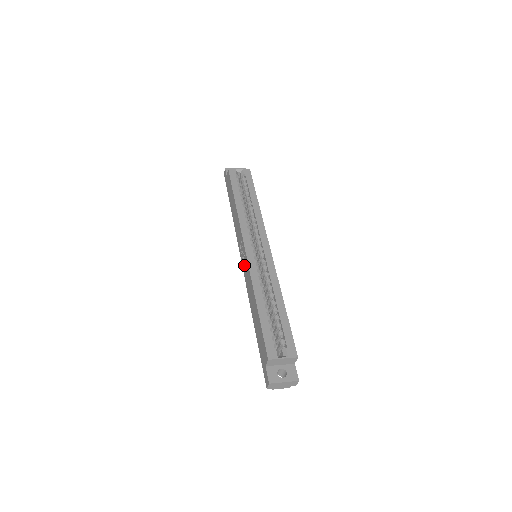
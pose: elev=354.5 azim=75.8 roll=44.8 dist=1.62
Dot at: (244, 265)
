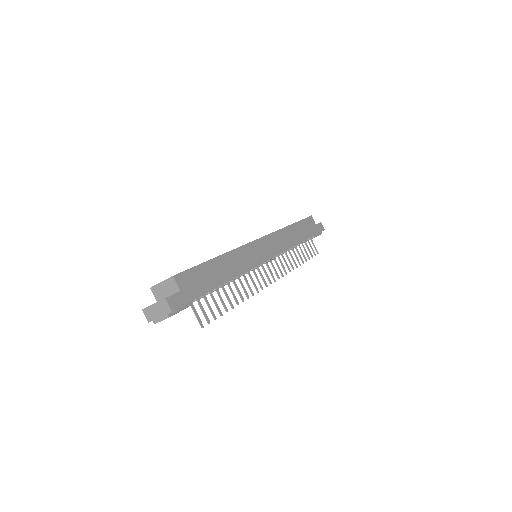
Dot at: occluded
